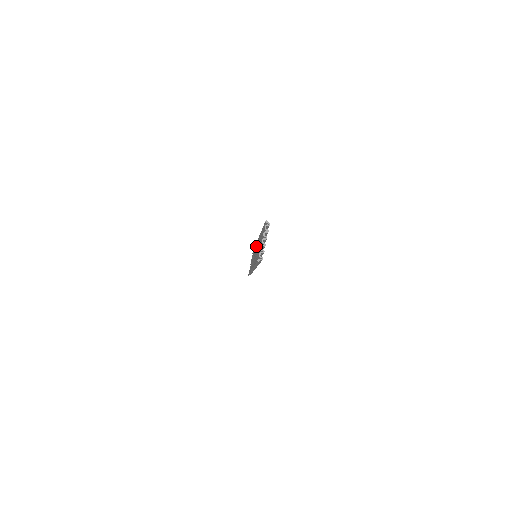
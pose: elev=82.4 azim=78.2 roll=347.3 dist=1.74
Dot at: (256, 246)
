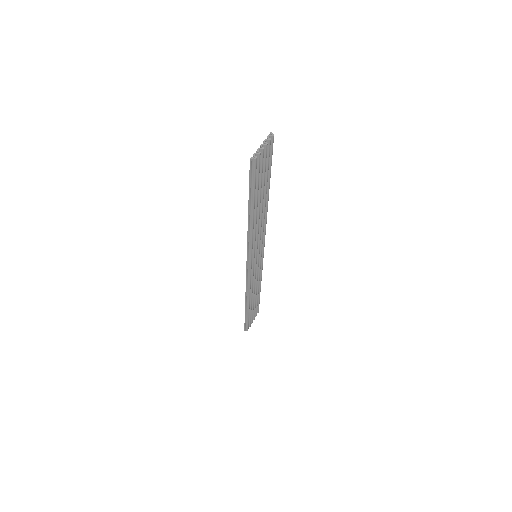
Dot at: occluded
